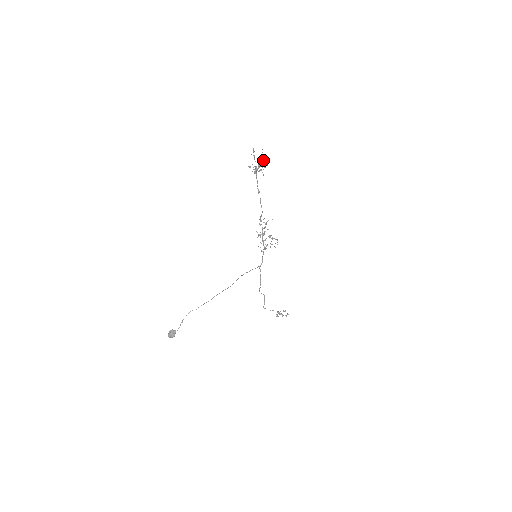
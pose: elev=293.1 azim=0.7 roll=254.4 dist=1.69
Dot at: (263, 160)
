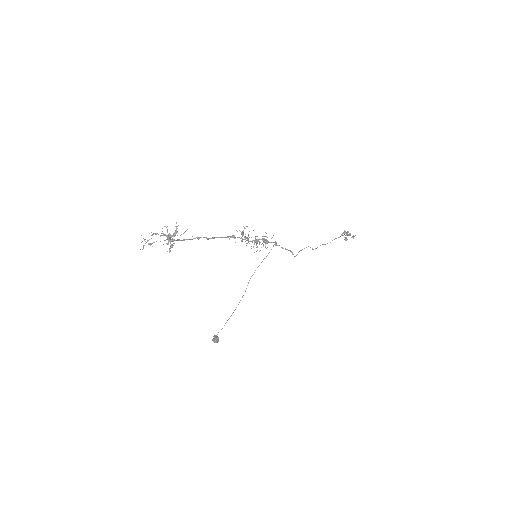
Dot at: occluded
